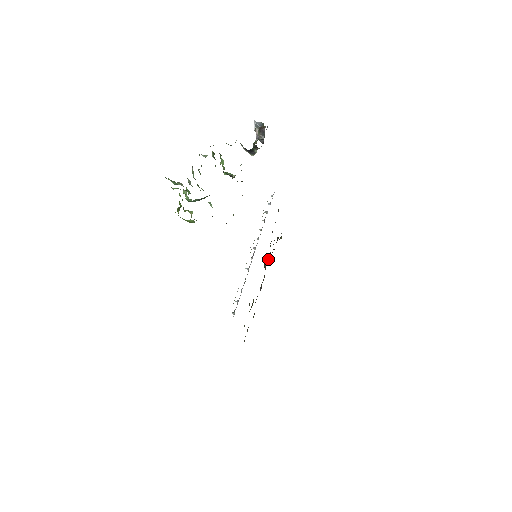
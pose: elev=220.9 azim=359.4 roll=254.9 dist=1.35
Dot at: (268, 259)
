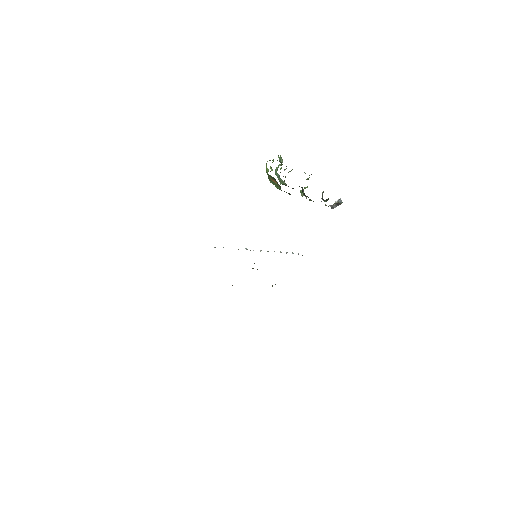
Dot at: (257, 269)
